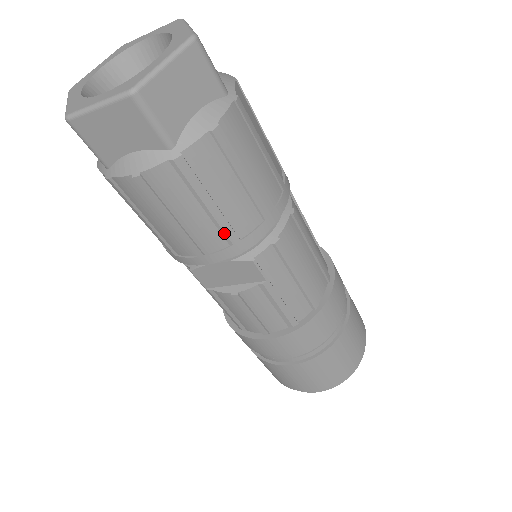
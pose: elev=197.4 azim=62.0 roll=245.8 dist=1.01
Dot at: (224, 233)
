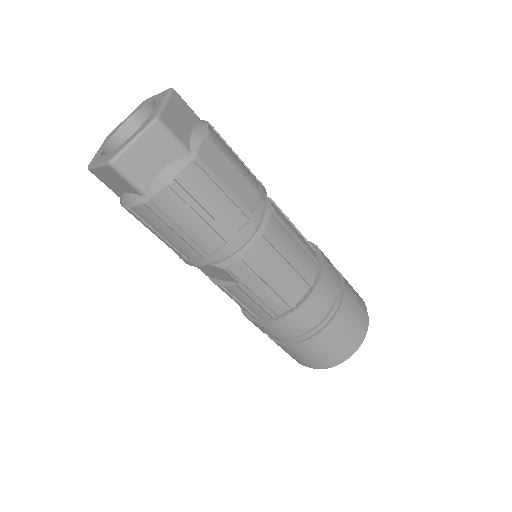
Dot at: (195, 249)
